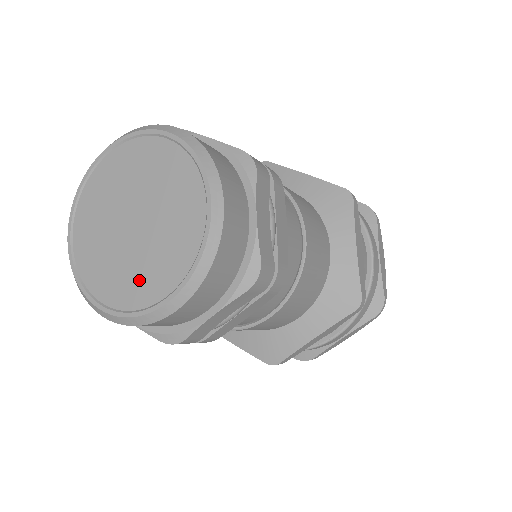
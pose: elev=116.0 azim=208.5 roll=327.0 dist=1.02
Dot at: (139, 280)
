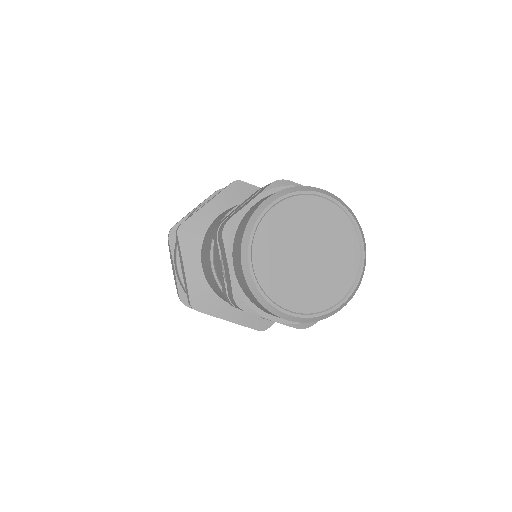
Dot at: (320, 292)
